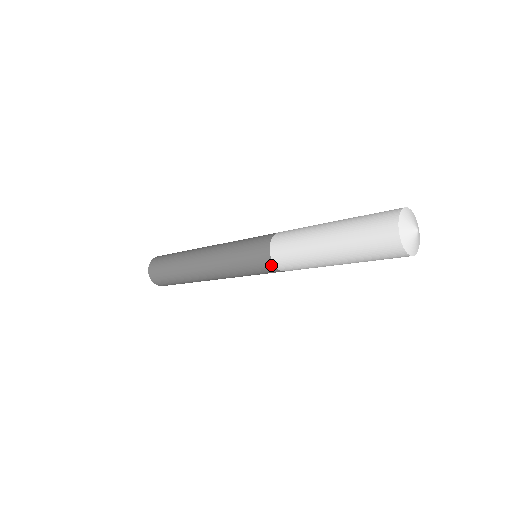
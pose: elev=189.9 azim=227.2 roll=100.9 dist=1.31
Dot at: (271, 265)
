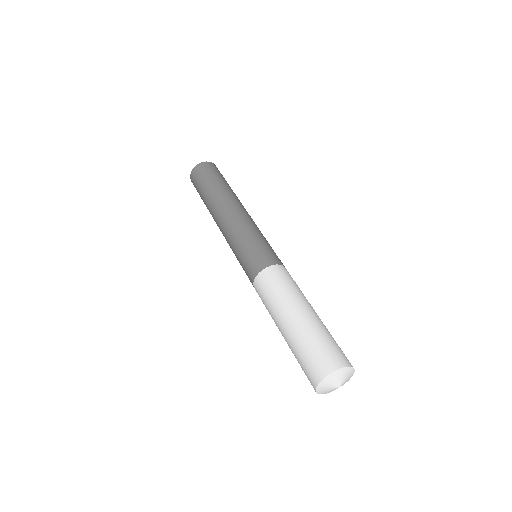
Dot at: occluded
